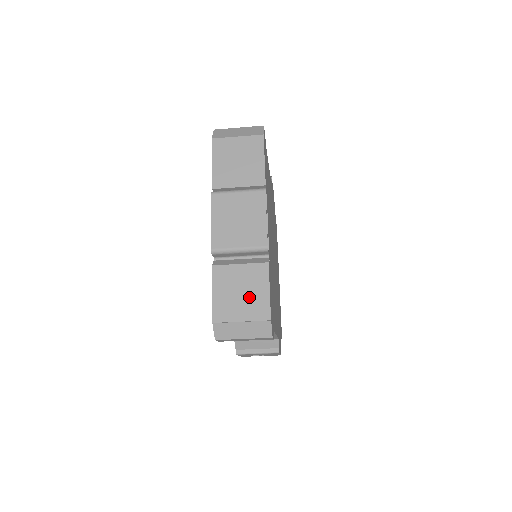
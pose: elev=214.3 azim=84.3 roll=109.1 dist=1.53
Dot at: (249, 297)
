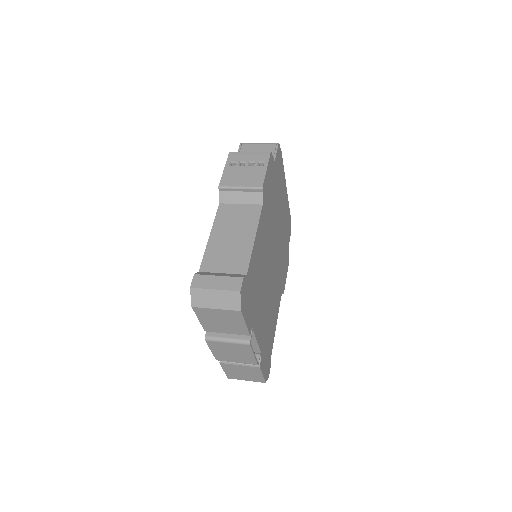
Dot at: (249, 375)
